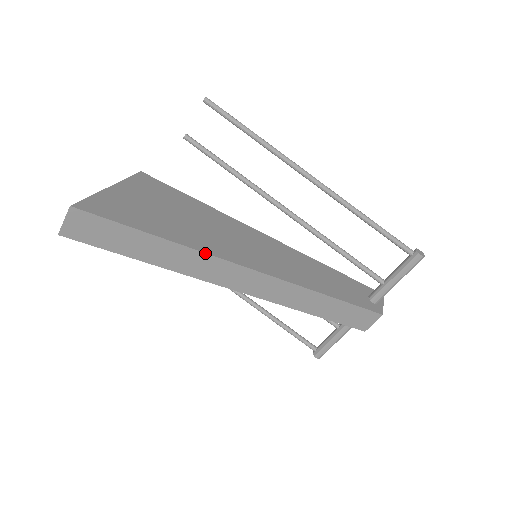
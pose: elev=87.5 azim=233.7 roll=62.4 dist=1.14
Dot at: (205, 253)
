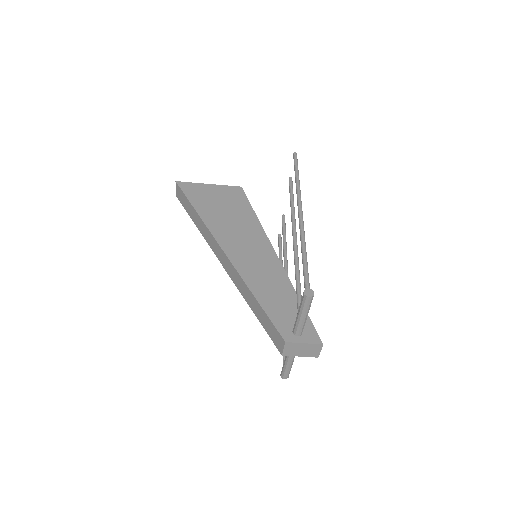
Dot at: (206, 226)
